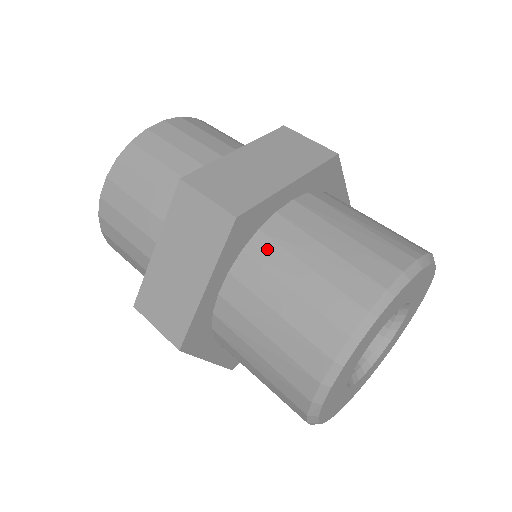
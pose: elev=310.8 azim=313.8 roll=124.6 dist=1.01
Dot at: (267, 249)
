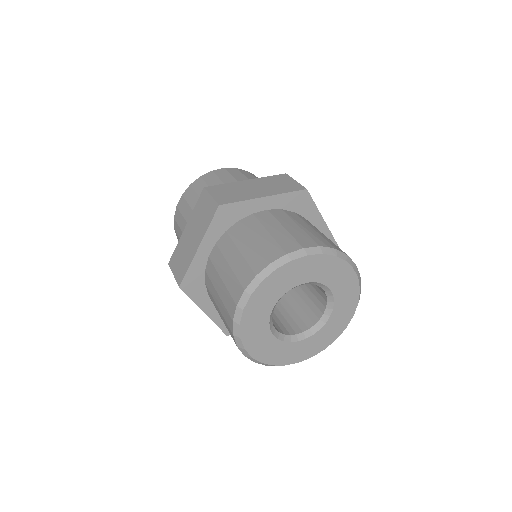
Dot at: (238, 231)
